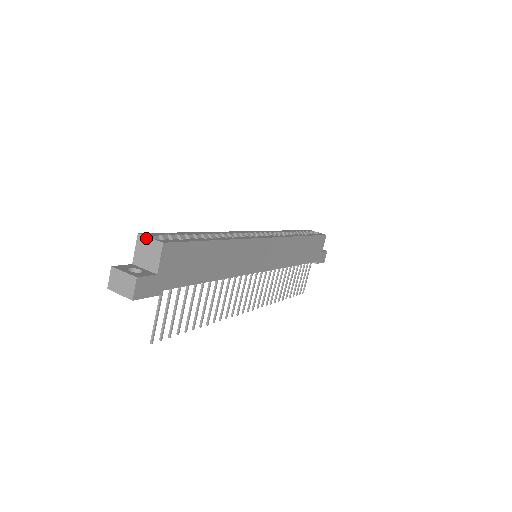
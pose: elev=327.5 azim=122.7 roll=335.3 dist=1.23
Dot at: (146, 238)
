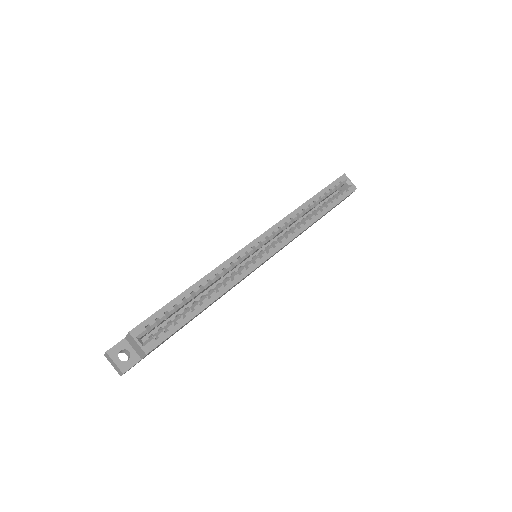
Dot at: (134, 340)
